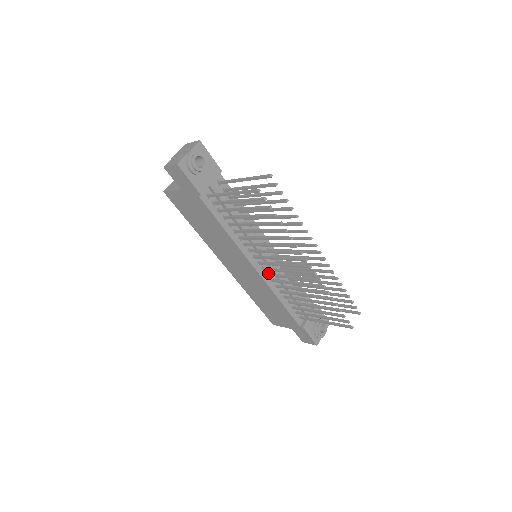
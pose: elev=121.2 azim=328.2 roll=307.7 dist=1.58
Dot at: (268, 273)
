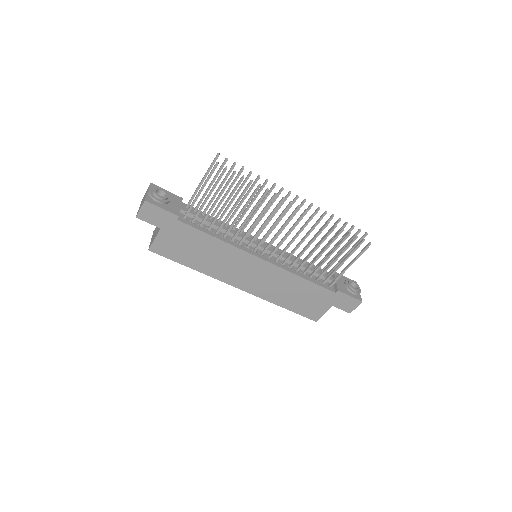
Dot at: (275, 259)
